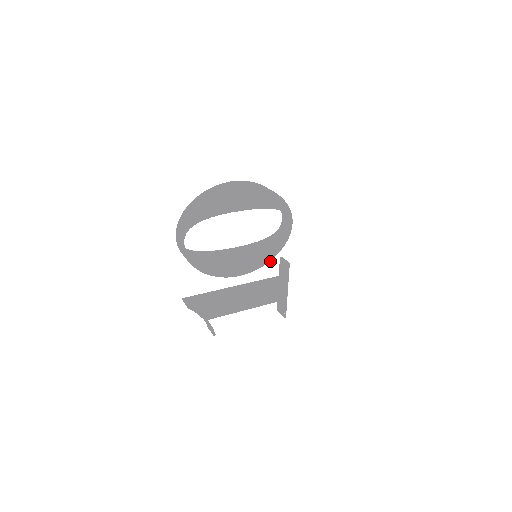
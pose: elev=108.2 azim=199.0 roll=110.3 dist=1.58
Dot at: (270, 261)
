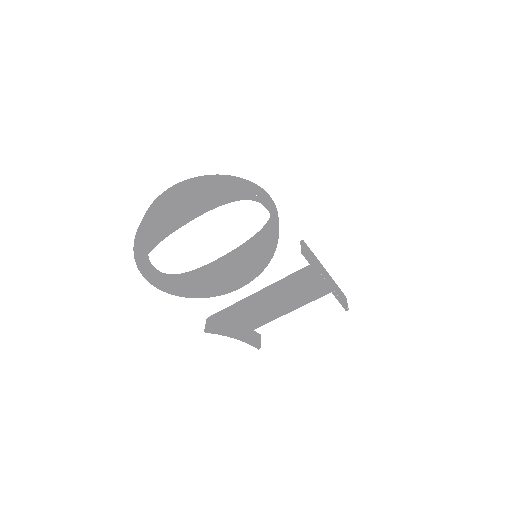
Dot at: occluded
